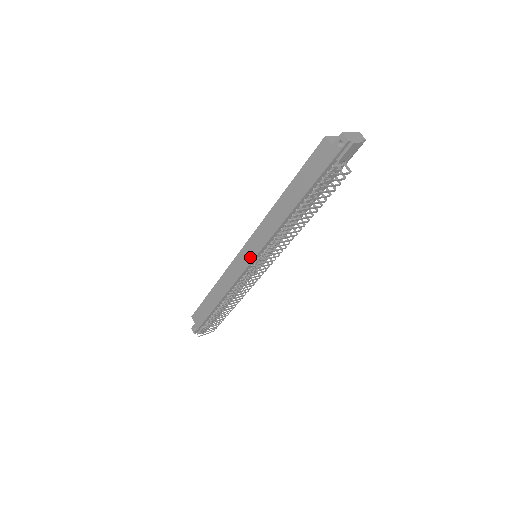
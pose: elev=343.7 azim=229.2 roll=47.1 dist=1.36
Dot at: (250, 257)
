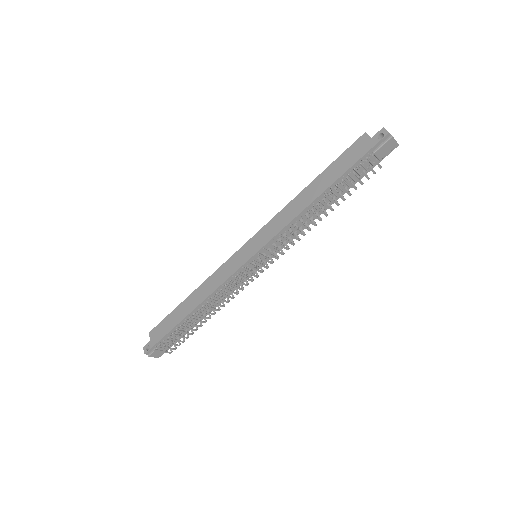
Dot at: (252, 251)
